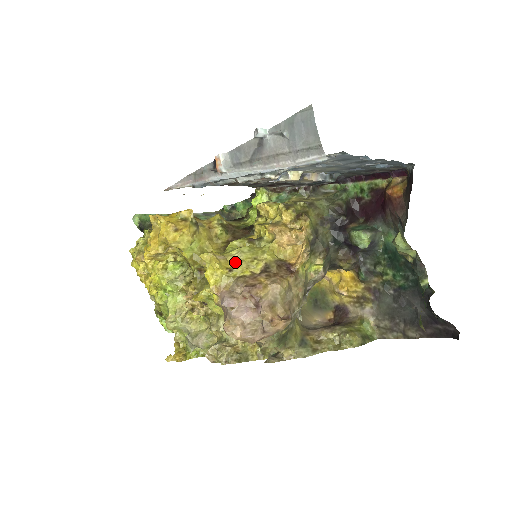
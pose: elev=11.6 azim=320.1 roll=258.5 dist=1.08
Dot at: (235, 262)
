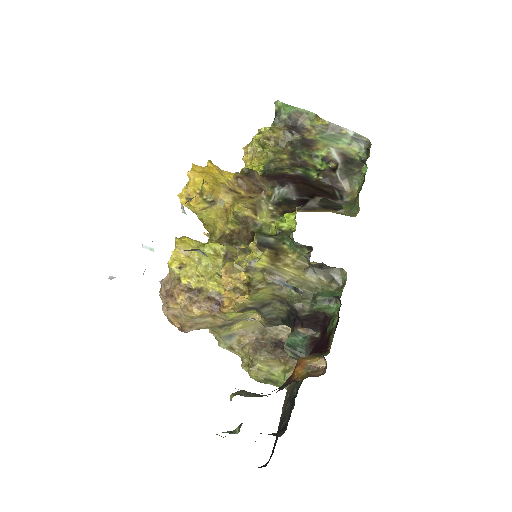
Dot at: (189, 265)
